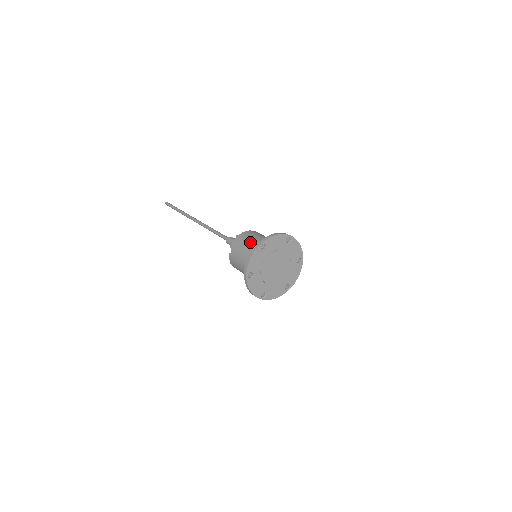
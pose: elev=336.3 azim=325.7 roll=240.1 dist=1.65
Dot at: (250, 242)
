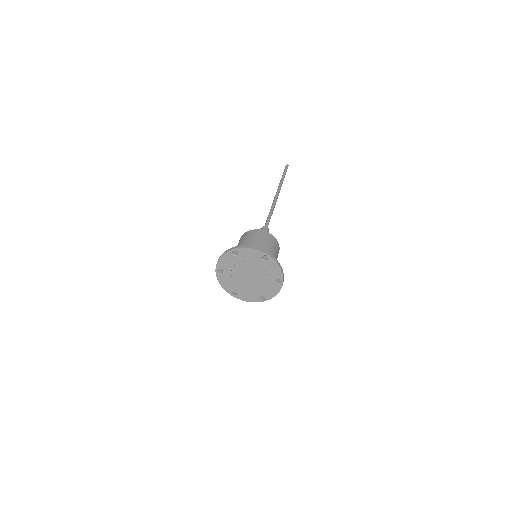
Dot at: occluded
